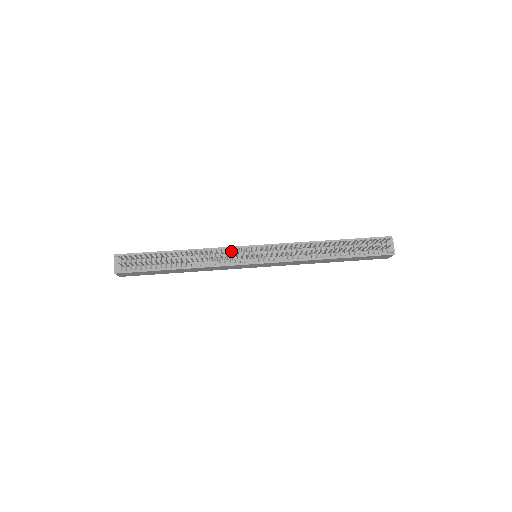
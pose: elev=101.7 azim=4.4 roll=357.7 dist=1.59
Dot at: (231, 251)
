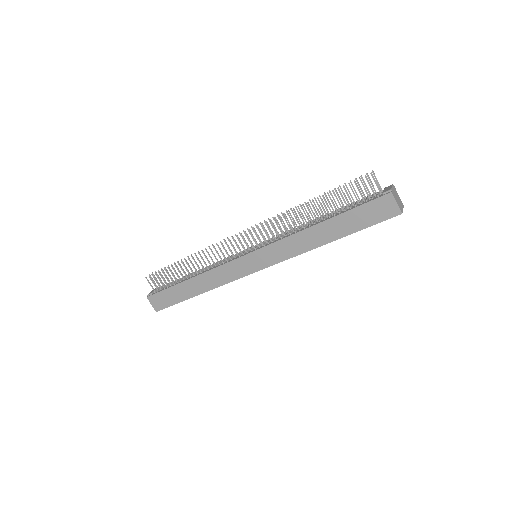
Dot at: (229, 250)
